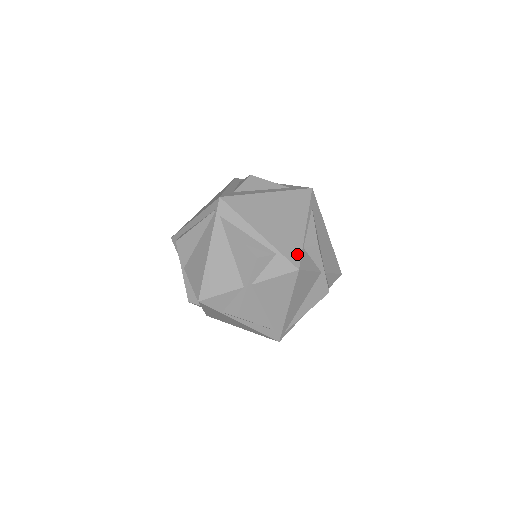
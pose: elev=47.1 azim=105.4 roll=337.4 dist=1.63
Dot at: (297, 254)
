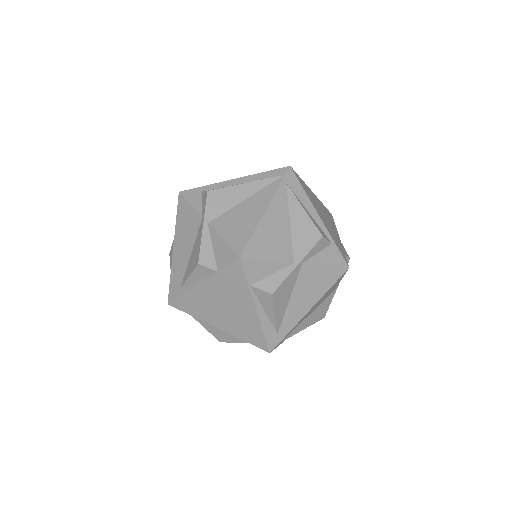
Dot at: (344, 254)
